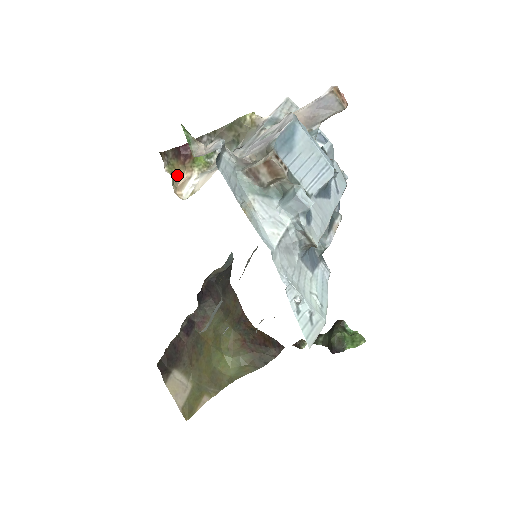
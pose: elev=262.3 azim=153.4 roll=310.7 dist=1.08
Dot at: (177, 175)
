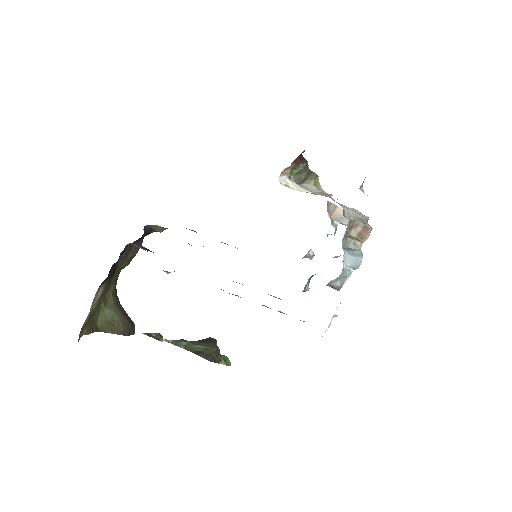
Dot at: (291, 166)
